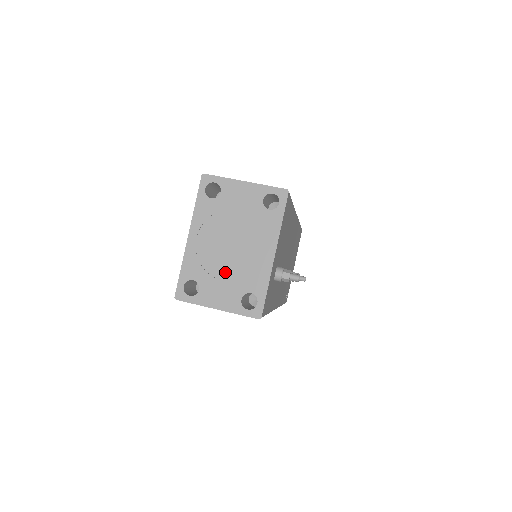
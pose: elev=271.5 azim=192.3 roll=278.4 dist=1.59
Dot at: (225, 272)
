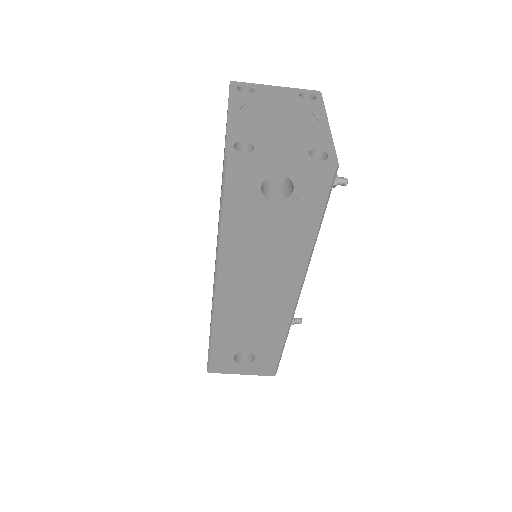
Dot at: (280, 136)
